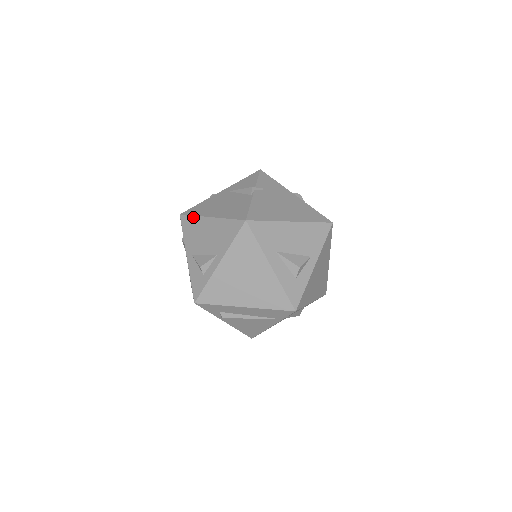
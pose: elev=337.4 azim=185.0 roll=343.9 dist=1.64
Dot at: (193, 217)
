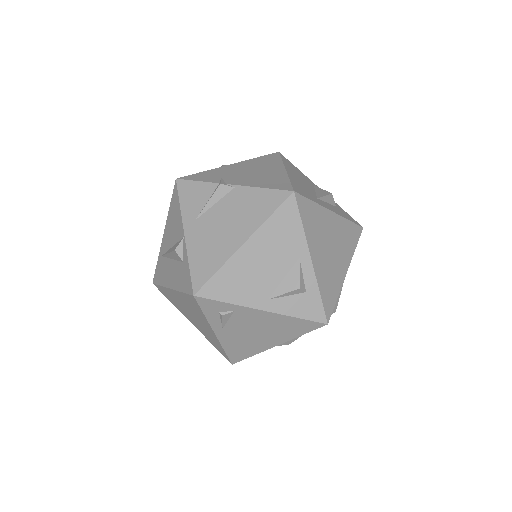
Dot at: (219, 273)
